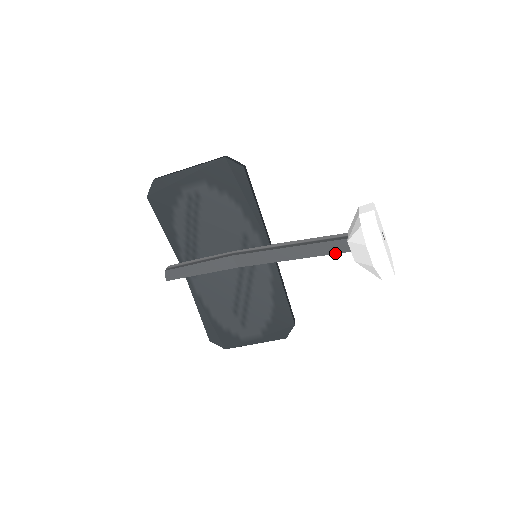
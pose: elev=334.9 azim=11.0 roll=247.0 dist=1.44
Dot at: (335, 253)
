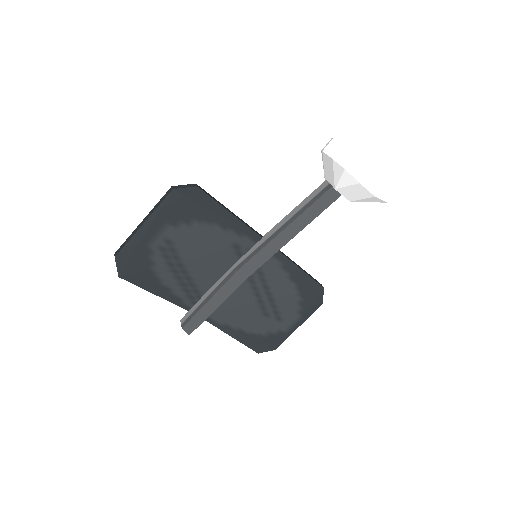
Dot at: (328, 206)
